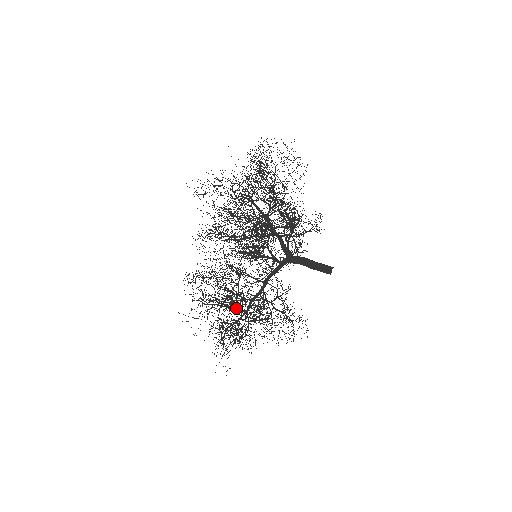
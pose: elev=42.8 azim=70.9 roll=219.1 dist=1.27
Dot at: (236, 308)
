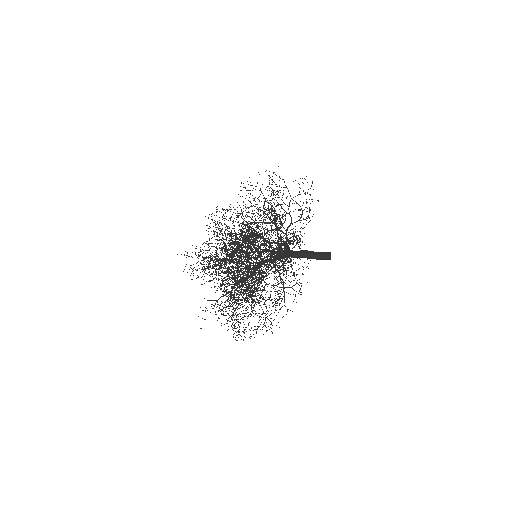
Dot at: (245, 266)
